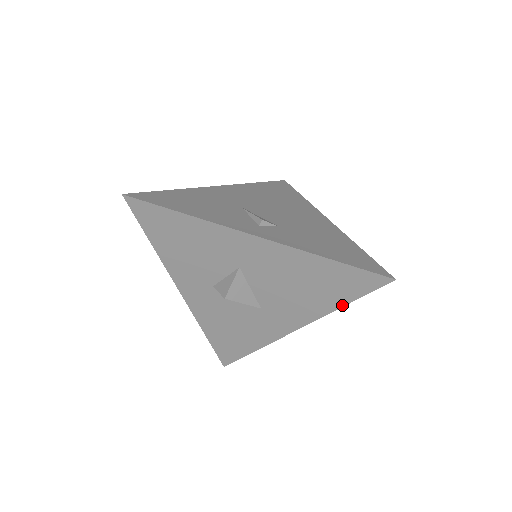
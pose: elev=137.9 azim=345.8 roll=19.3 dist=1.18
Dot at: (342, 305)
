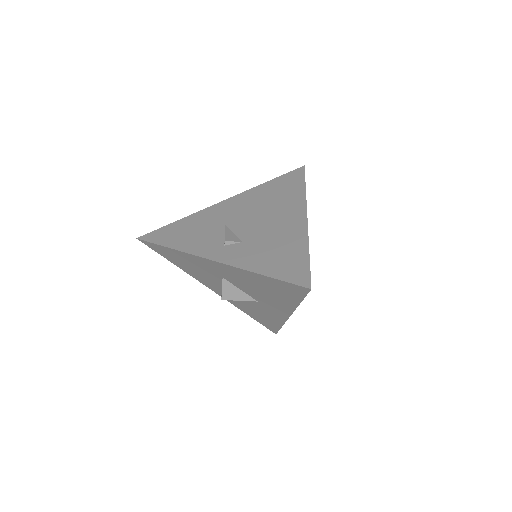
Dot at: (298, 303)
